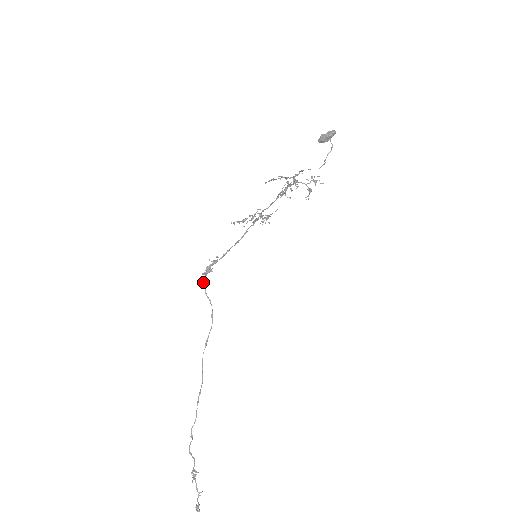
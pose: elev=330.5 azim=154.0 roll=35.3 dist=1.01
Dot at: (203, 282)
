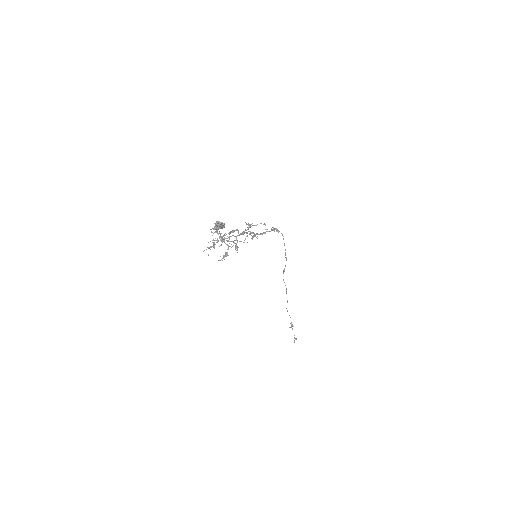
Dot at: (281, 233)
